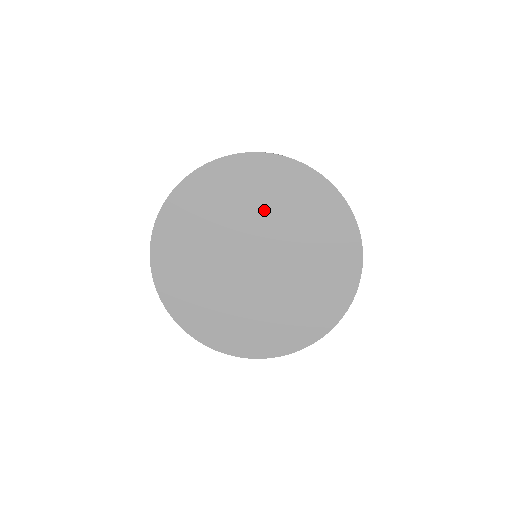
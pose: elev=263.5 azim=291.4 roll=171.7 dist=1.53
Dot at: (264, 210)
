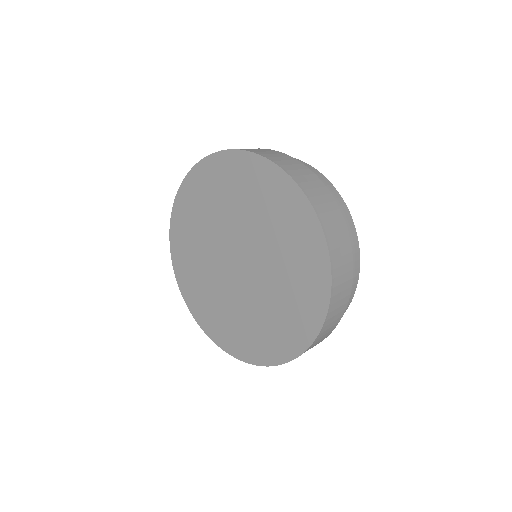
Dot at: (273, 242)
